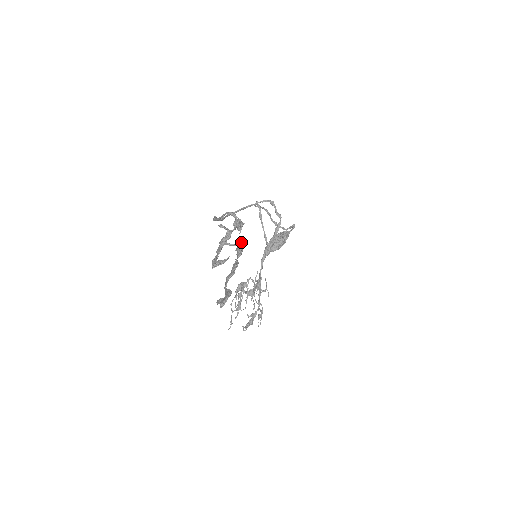
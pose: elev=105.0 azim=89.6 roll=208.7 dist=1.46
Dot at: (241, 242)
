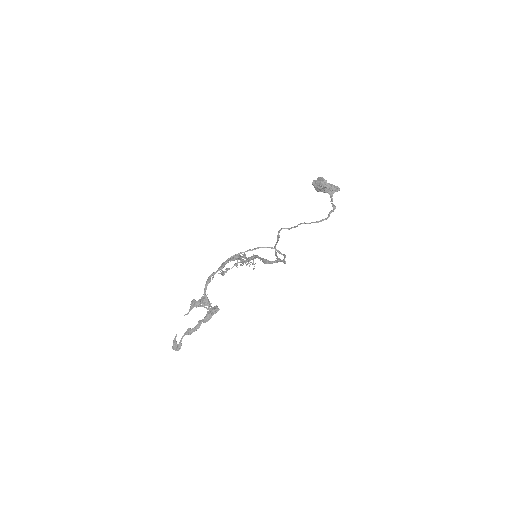
Dot at: occluded
